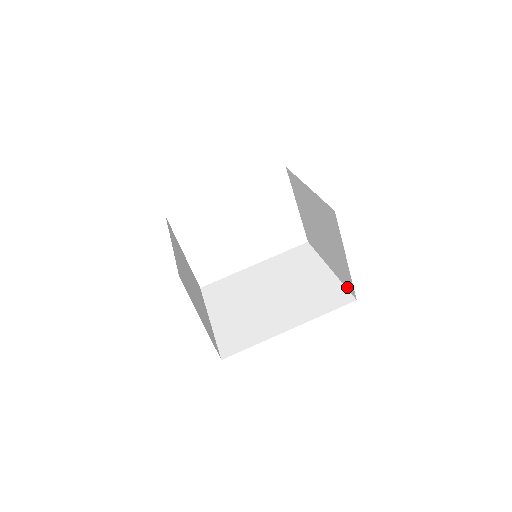
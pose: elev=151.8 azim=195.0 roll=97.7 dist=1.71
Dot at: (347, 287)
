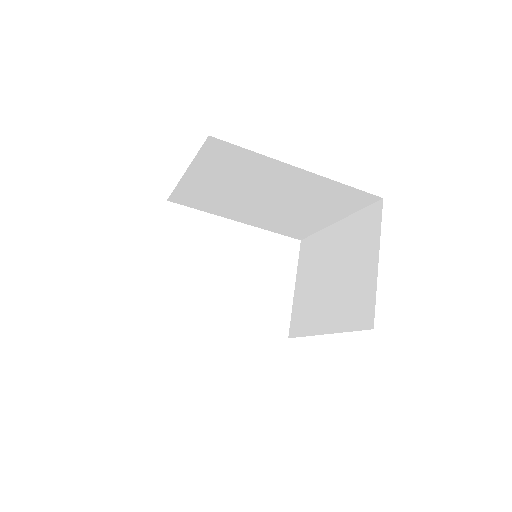
Dot at: (357, 326)
